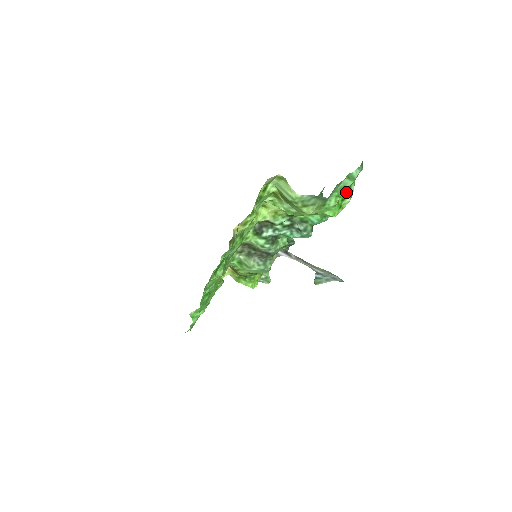
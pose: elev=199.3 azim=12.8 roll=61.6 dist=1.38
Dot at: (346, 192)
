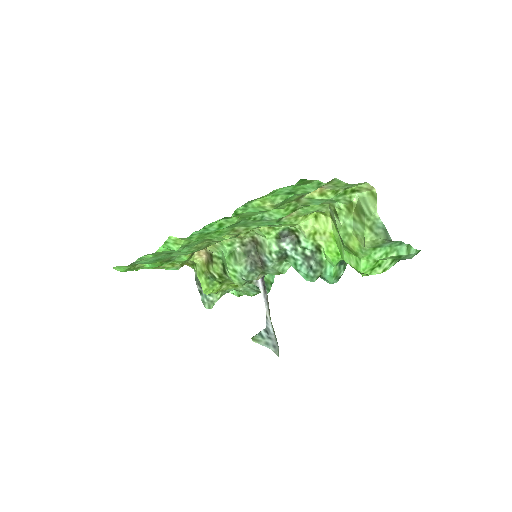
Dot at: (388, 261)
